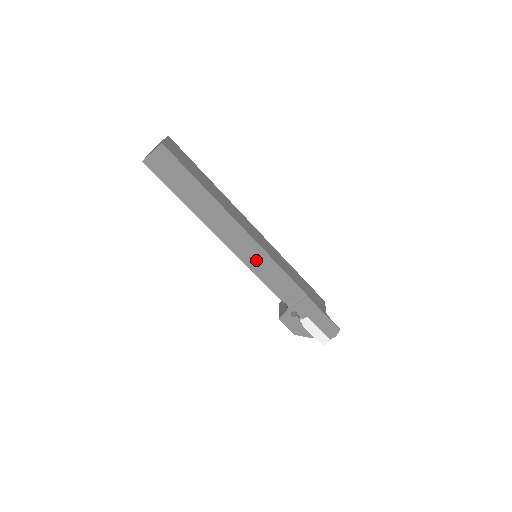
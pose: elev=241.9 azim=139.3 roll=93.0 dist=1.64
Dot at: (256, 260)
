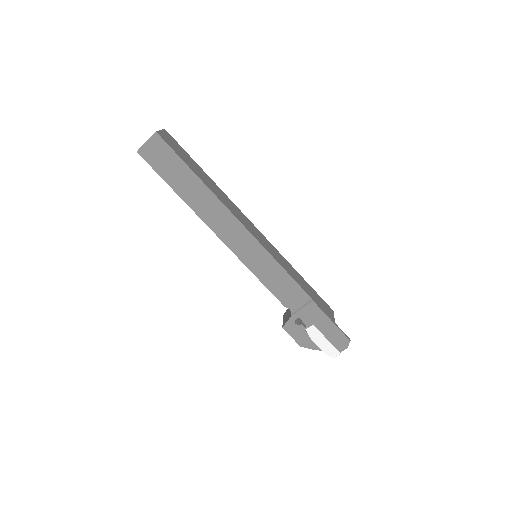
Dot at: (255, 258)
